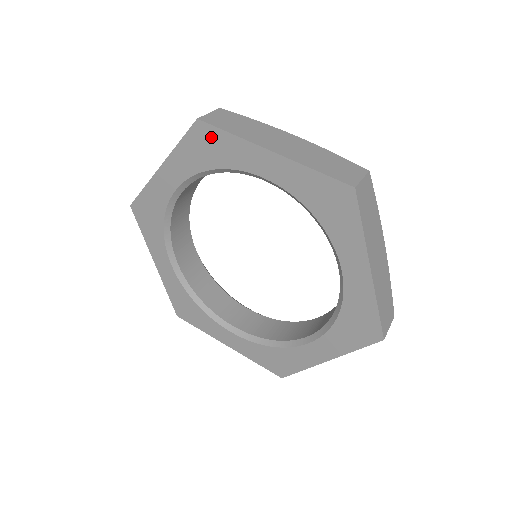
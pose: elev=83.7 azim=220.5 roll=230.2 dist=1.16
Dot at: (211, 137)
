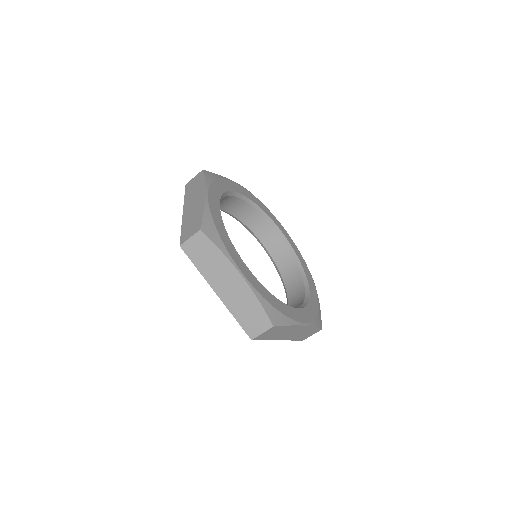
Dot at: occluded
